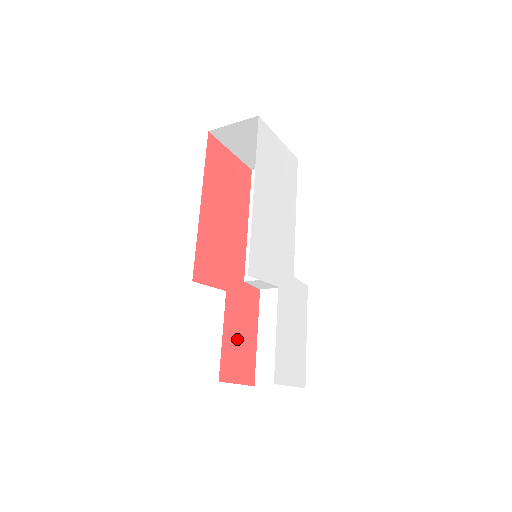
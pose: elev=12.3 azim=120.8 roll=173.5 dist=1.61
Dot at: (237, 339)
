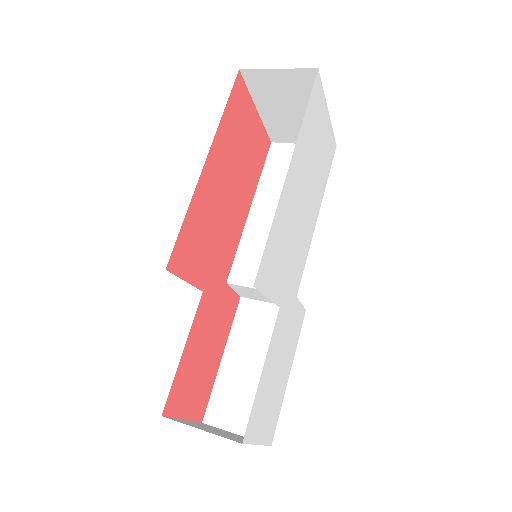
Dot at: (199, 358)
